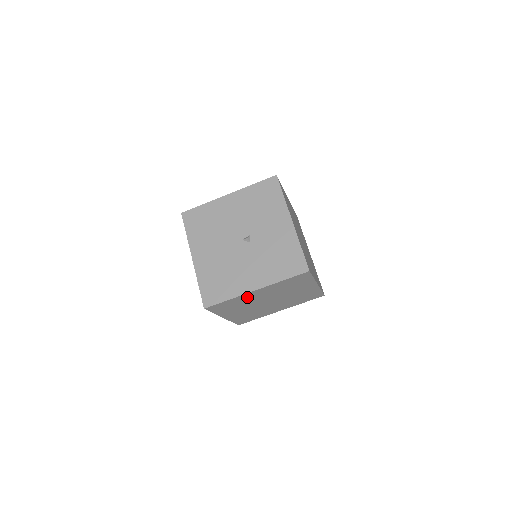
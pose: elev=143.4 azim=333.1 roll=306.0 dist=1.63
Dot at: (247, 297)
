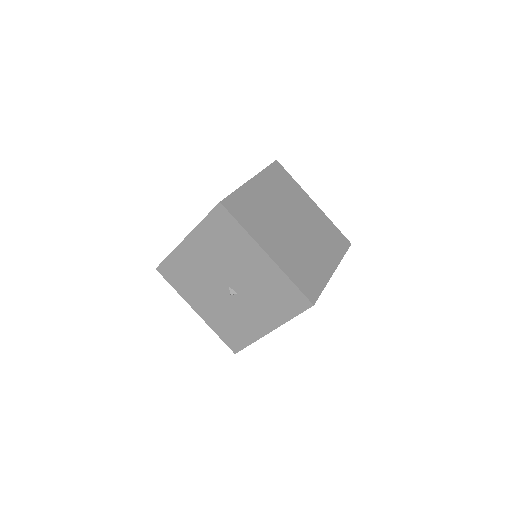
Dot at: occluded
